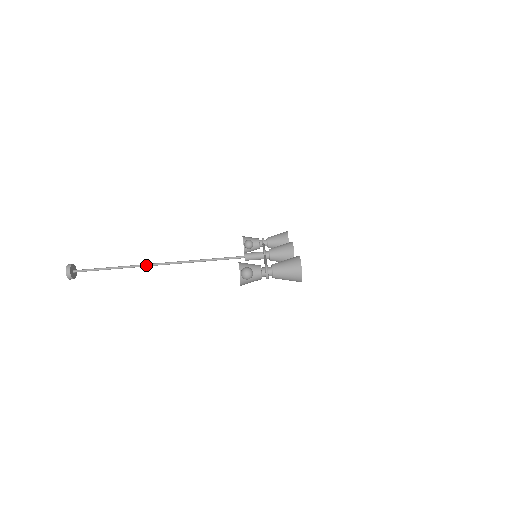
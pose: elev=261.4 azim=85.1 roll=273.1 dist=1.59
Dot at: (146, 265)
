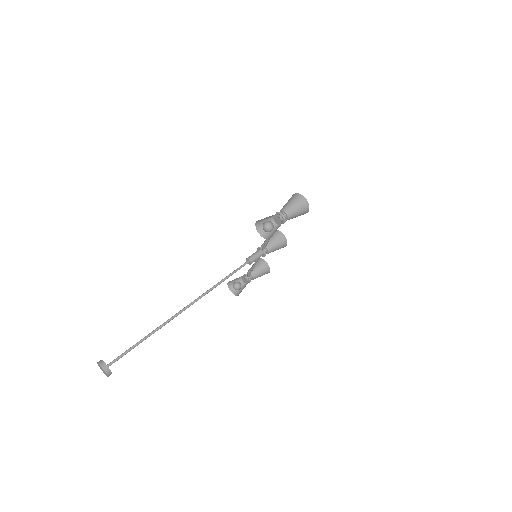
Dot at: (174, 316)
